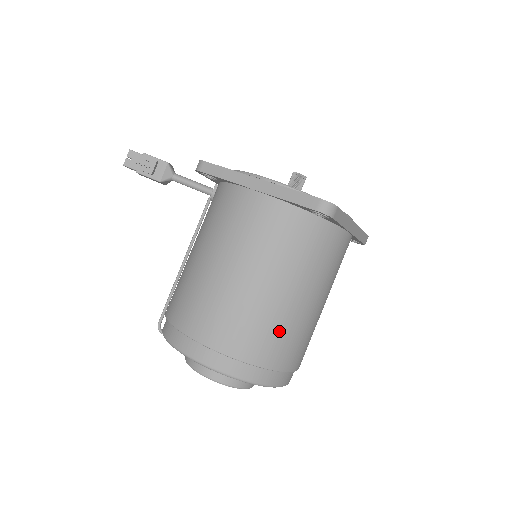
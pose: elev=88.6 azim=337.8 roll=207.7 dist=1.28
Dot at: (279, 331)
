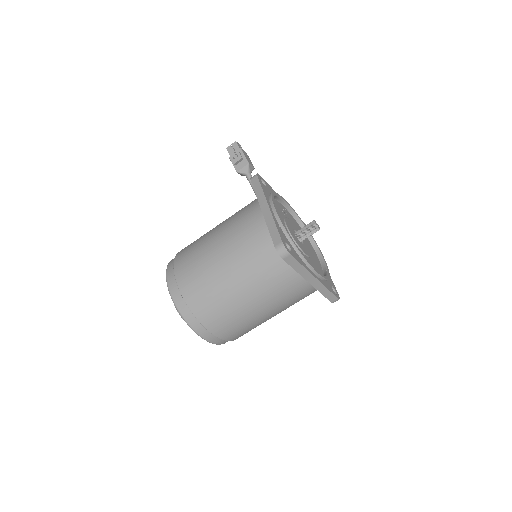
Dot at: (218, 304)
